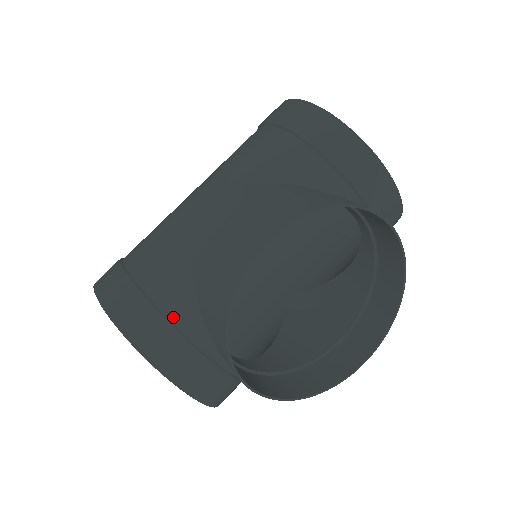
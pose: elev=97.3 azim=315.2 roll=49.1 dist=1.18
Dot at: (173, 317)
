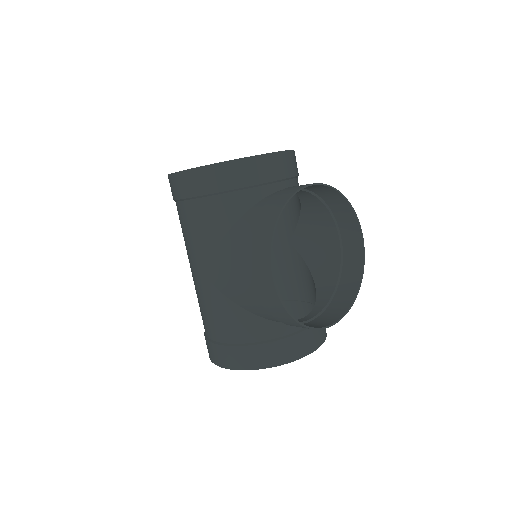
Dot at: (268, 338)
